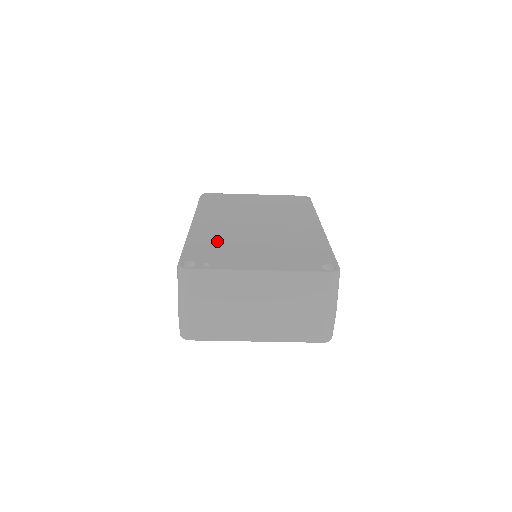
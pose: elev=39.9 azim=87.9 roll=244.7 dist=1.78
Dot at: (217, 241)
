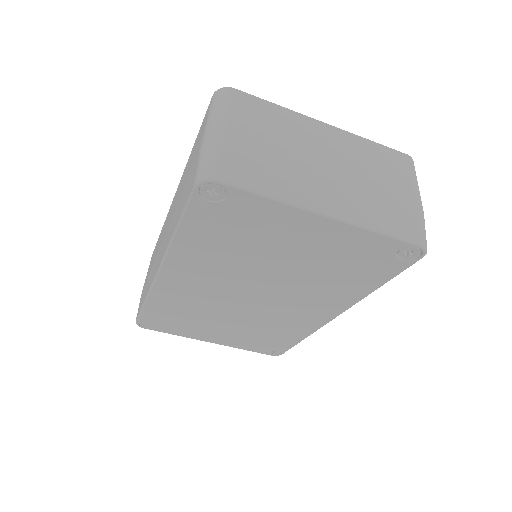
Dot at: occluded
